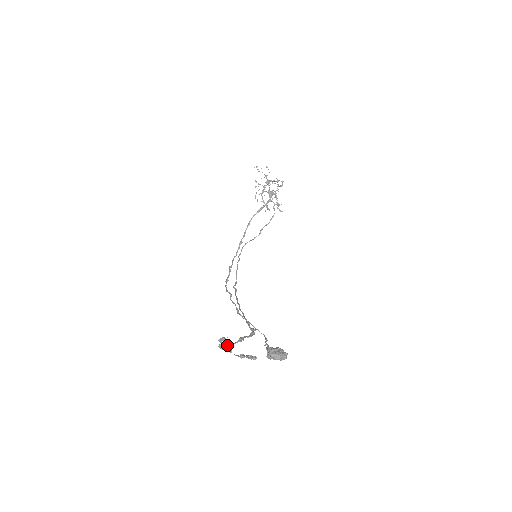
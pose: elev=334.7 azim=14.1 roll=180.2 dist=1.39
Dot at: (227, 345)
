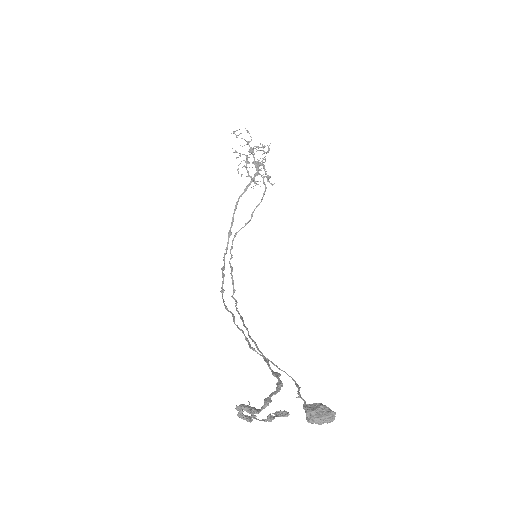
Dot at: (251, 419)
